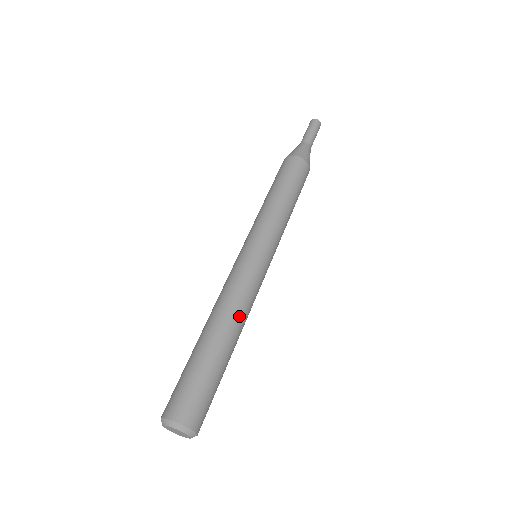
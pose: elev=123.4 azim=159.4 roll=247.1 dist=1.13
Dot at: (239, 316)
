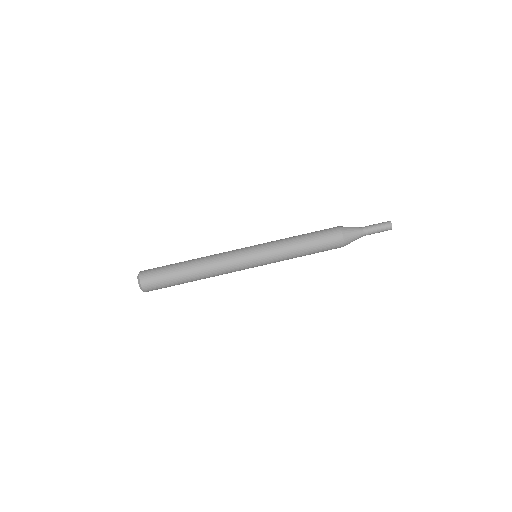
Dot at: (211, 275)
